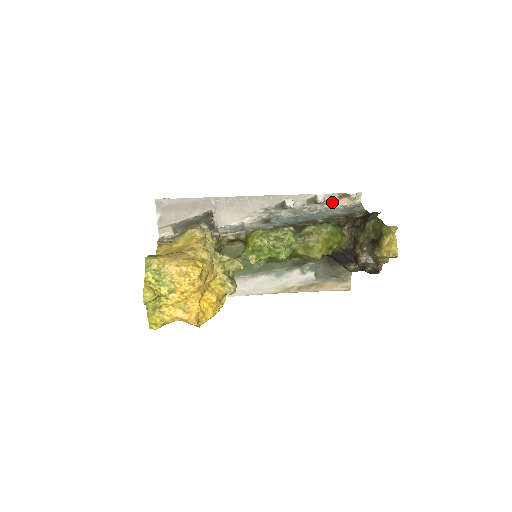
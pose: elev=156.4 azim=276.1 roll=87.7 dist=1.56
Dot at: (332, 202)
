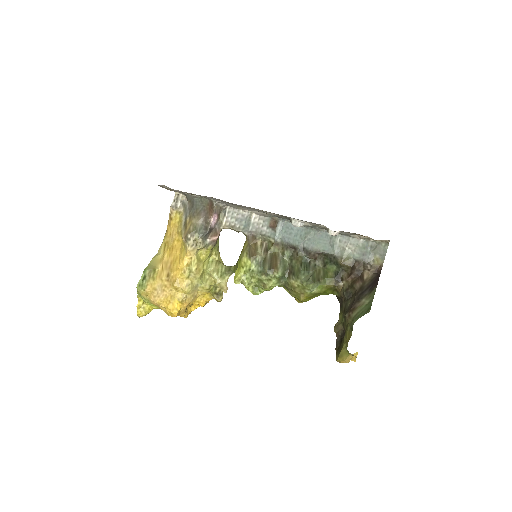
Dot at: (351, 234)
